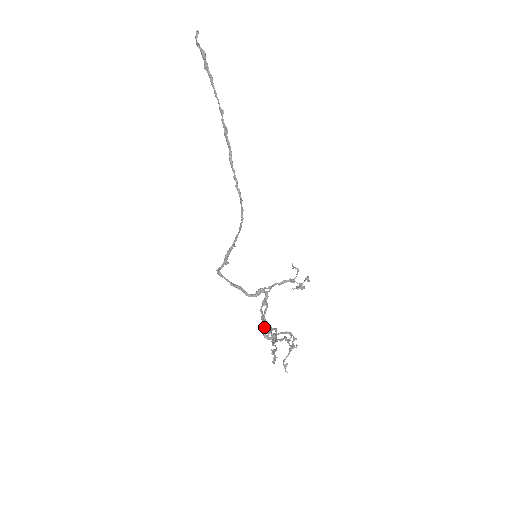
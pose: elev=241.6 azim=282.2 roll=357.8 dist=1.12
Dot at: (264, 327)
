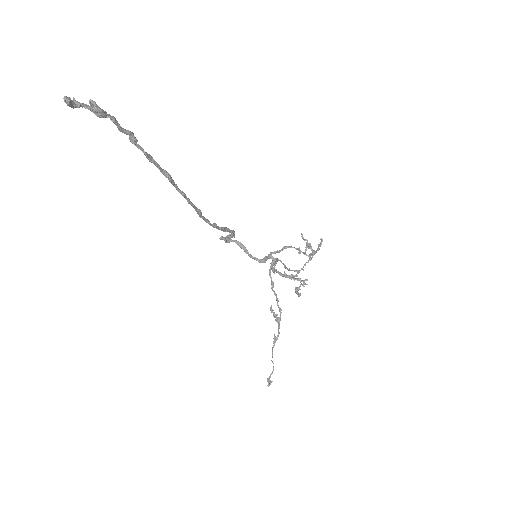
Dot at: occluded
